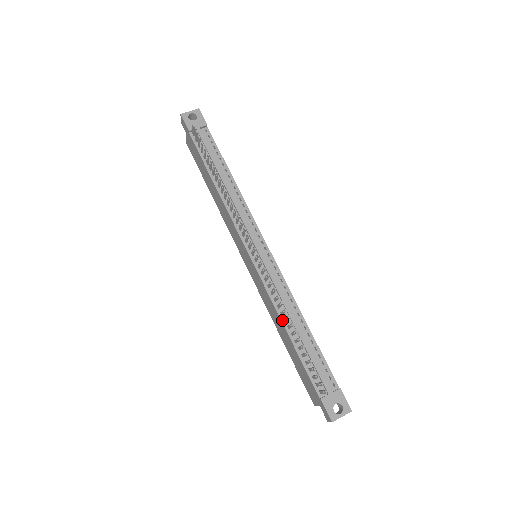
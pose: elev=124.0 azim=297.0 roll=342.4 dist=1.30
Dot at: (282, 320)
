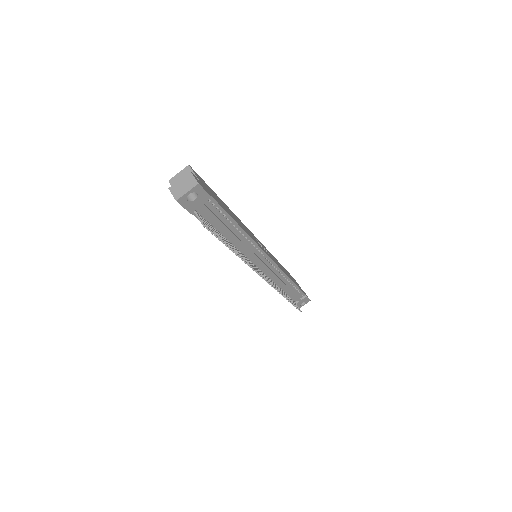
Dot at: occluded
